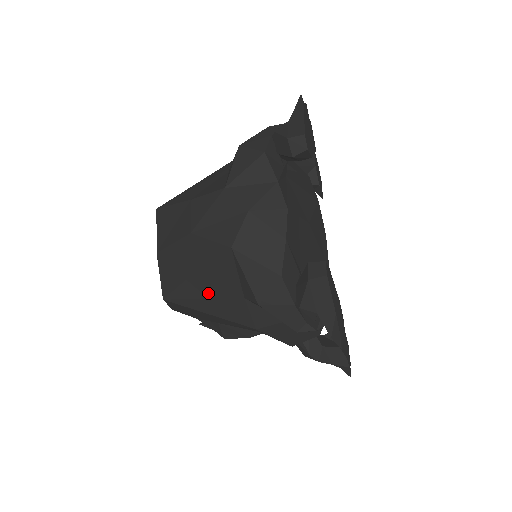
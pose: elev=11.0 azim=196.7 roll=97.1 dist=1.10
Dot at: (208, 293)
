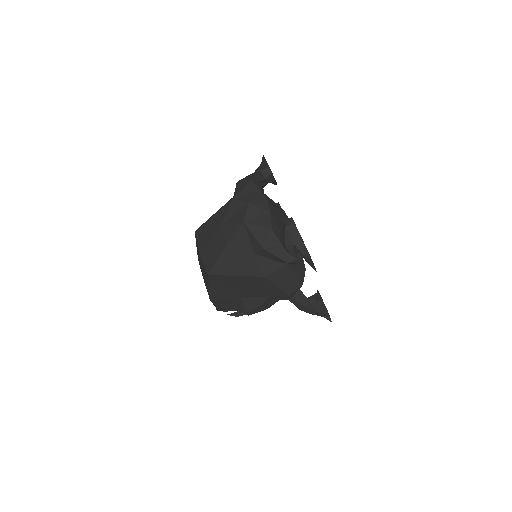
Dot at: (234, 259)
